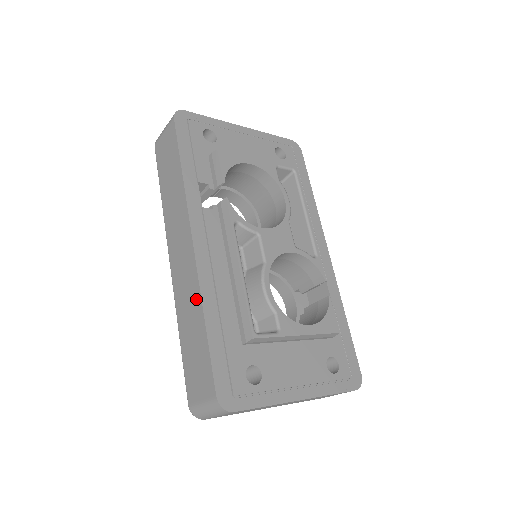
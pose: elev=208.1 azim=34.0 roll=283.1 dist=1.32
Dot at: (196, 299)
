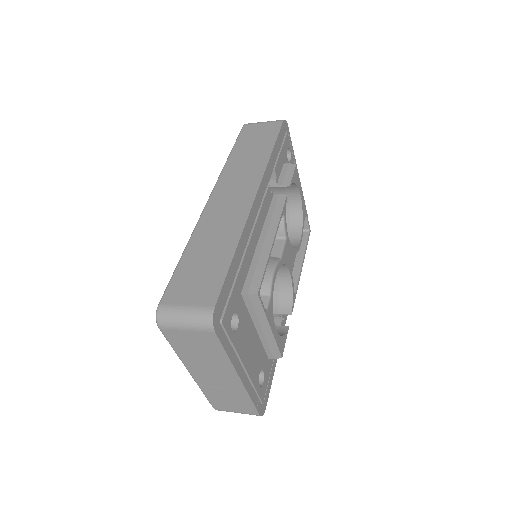
Dot at: (234, 232)
